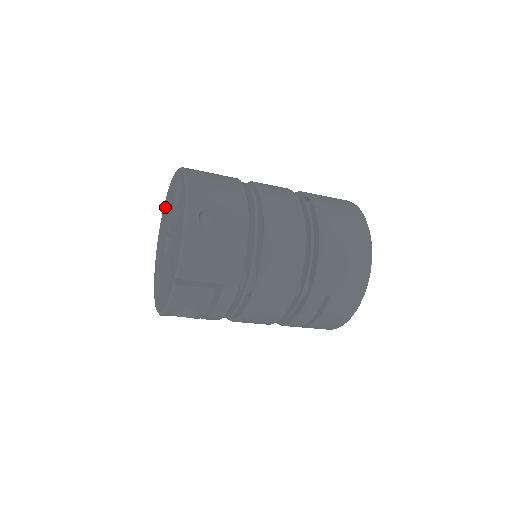
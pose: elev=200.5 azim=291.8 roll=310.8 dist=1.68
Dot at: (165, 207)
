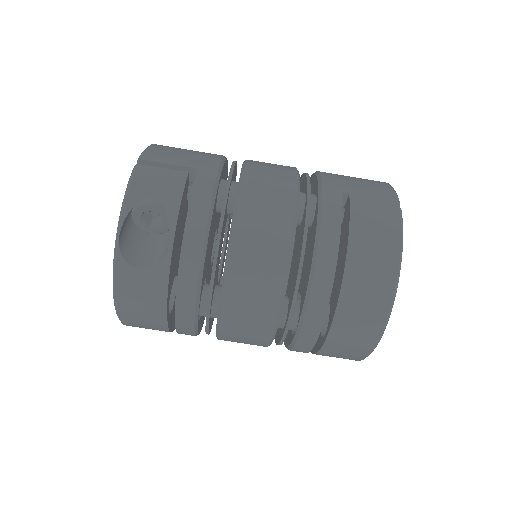
Dot at: occluded
